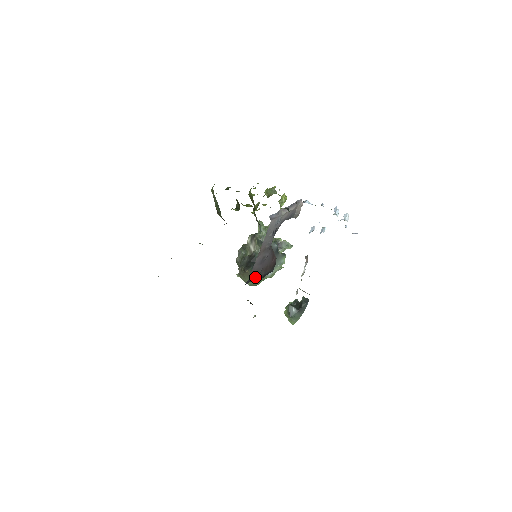
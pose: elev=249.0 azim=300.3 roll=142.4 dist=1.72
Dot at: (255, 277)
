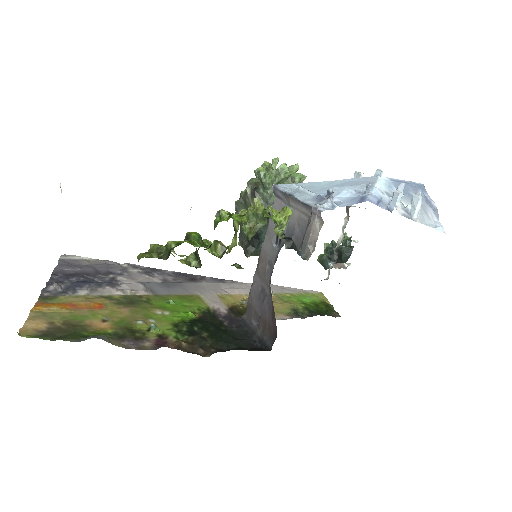
Dot at: (251, 323)
